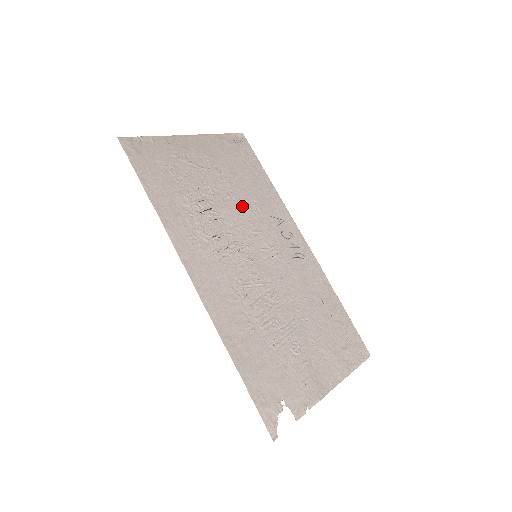
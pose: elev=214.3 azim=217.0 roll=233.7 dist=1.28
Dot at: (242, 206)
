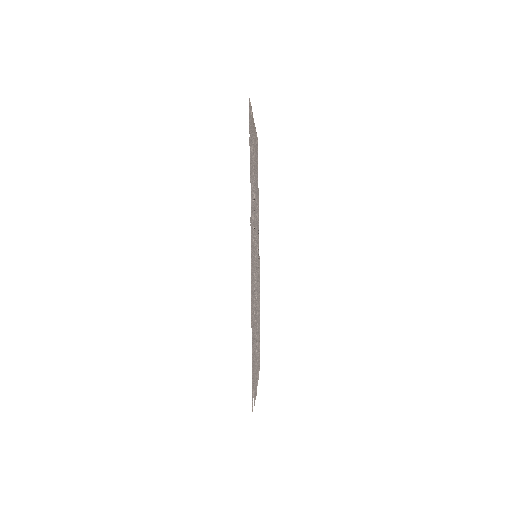
Dot at: occluded
